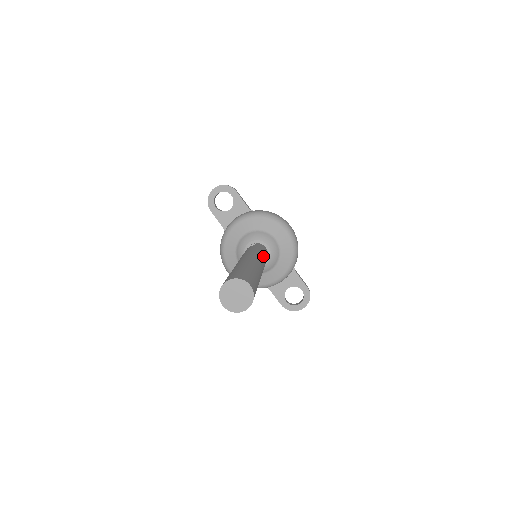
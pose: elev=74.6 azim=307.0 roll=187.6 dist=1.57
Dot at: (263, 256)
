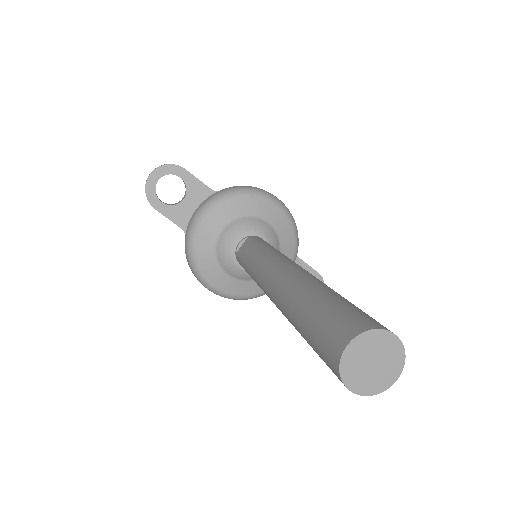
Dot at: occluded
